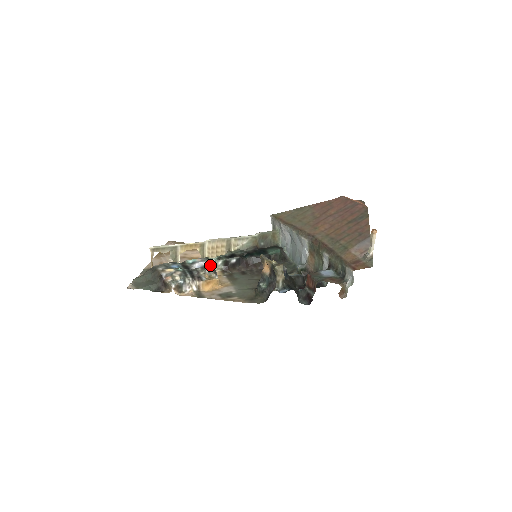
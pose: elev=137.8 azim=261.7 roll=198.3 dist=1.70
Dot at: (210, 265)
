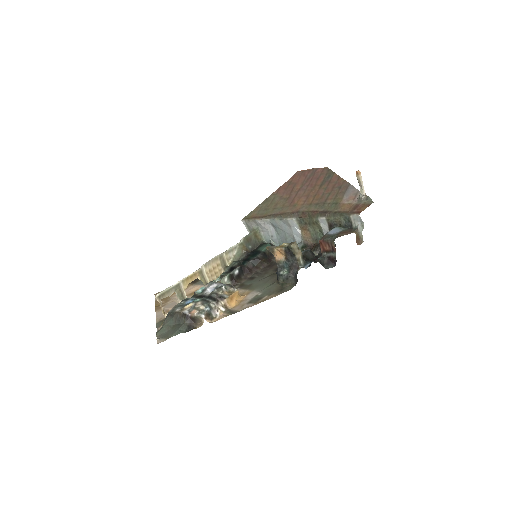
Dot at: (221, 284)
